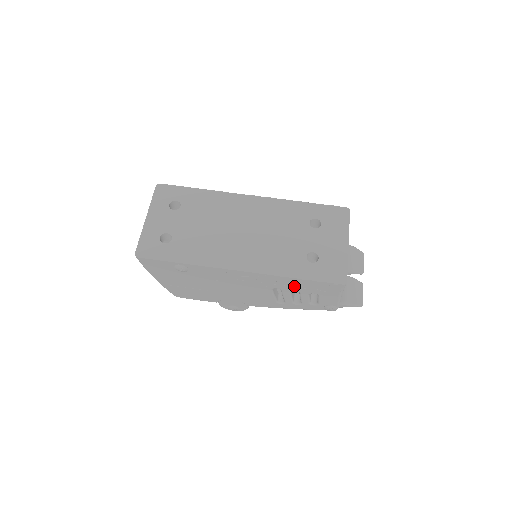
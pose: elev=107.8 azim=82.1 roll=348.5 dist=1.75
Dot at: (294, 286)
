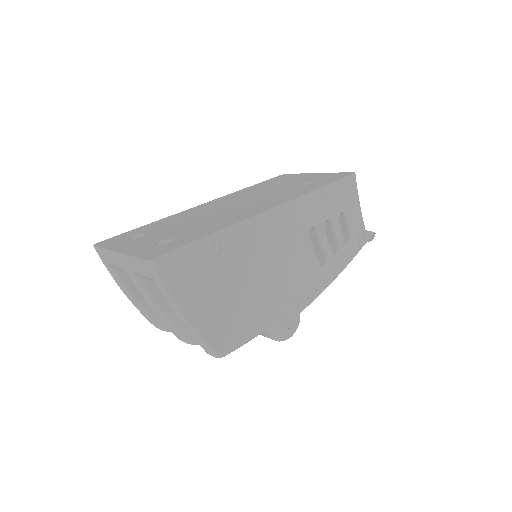
Dot at: (323, 209)
